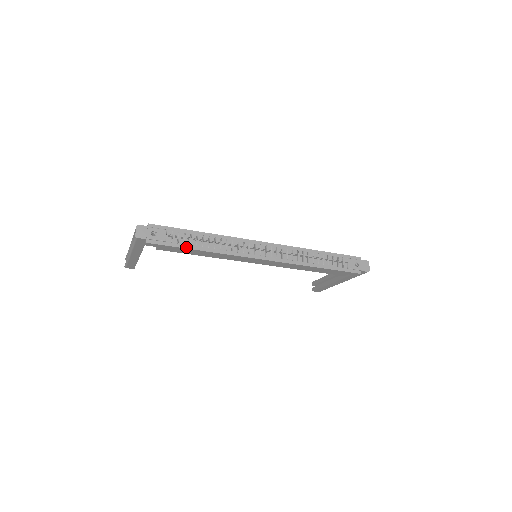
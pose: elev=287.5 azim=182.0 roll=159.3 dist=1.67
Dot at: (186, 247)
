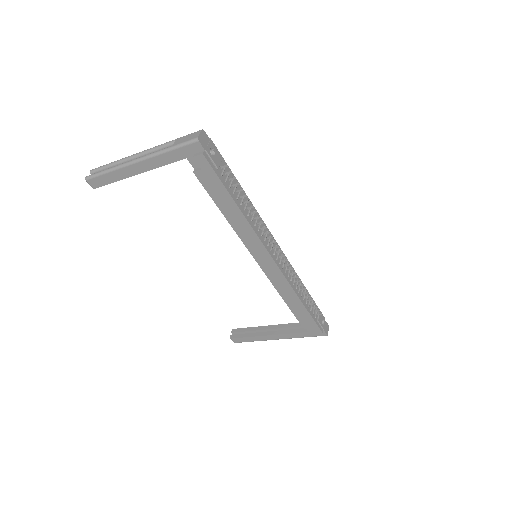
Dot at: (230, 192)
